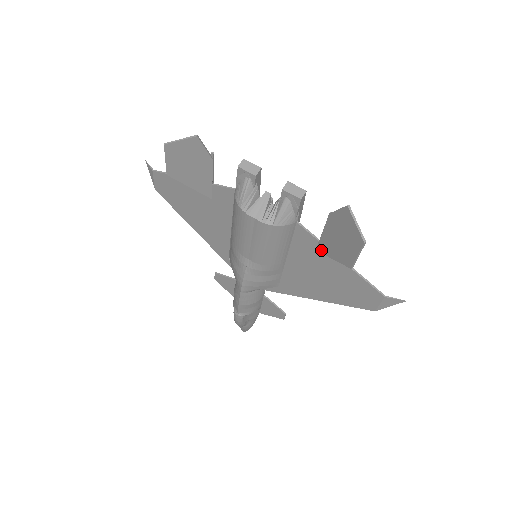
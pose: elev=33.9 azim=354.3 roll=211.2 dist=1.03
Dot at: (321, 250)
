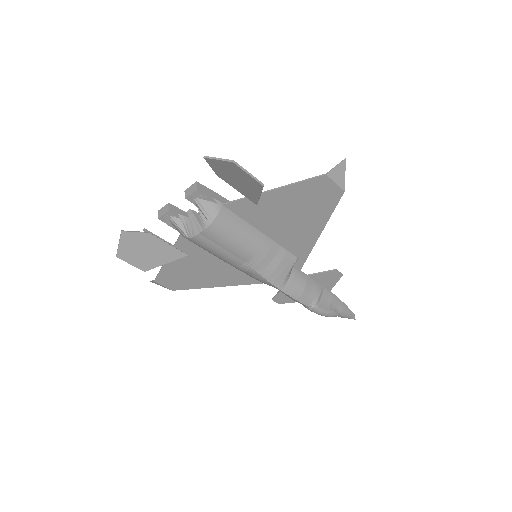
Dot at: (255, 201)
